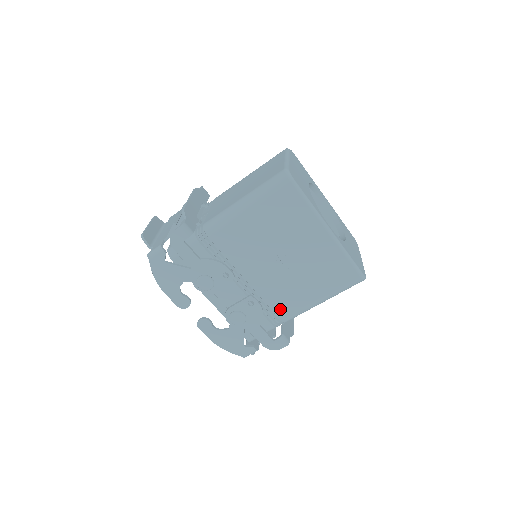
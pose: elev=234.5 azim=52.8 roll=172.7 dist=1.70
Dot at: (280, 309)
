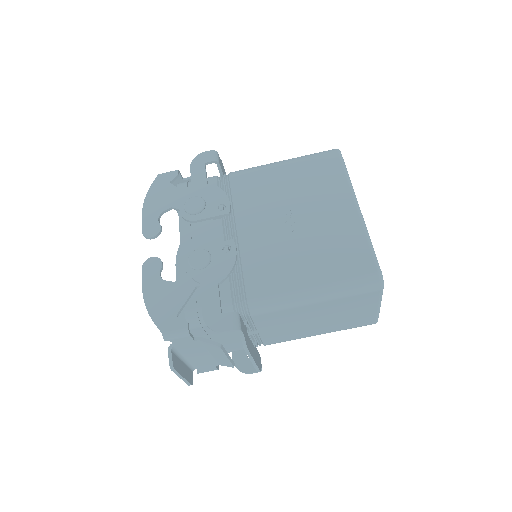
Dot at: (255, 281)
